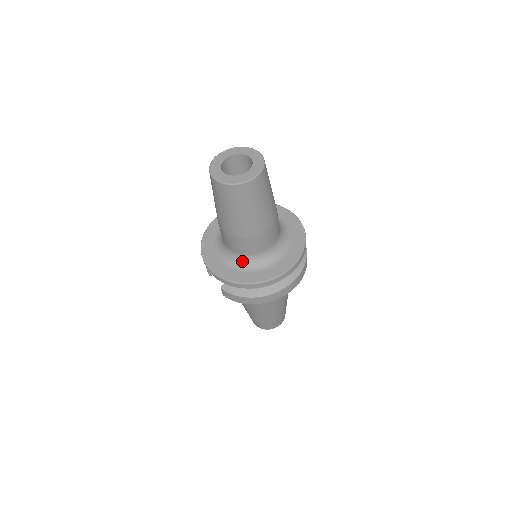
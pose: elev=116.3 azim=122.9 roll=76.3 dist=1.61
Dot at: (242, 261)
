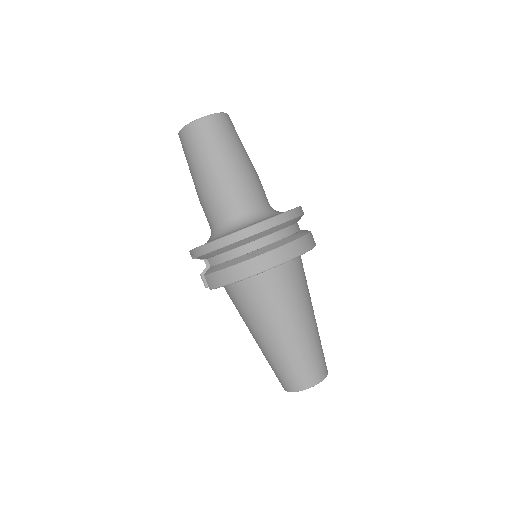
Dot at: (222, 231)
